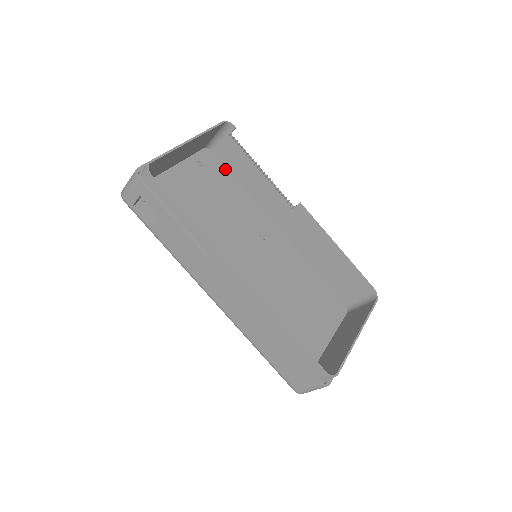
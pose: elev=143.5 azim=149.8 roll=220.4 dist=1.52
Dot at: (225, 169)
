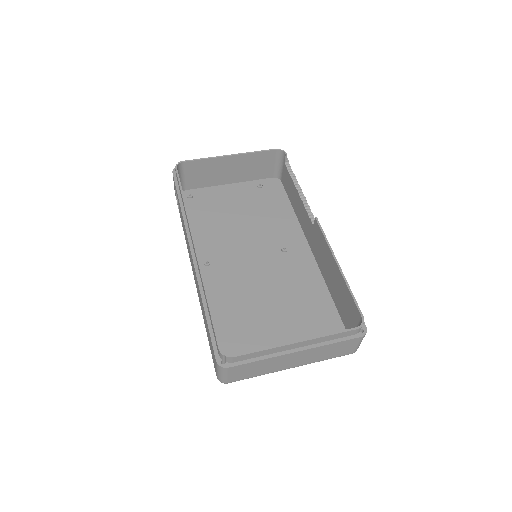
Dot at: (284, 194)
